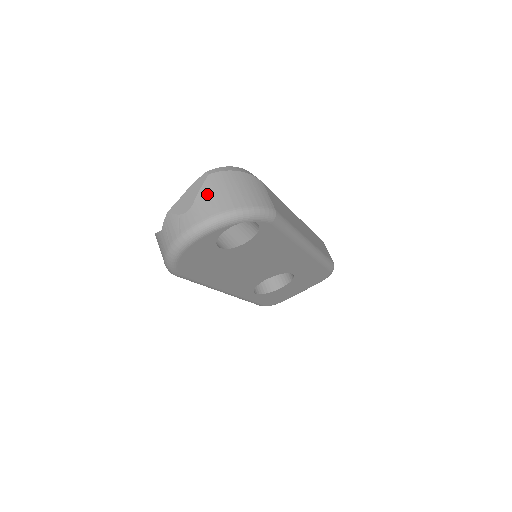
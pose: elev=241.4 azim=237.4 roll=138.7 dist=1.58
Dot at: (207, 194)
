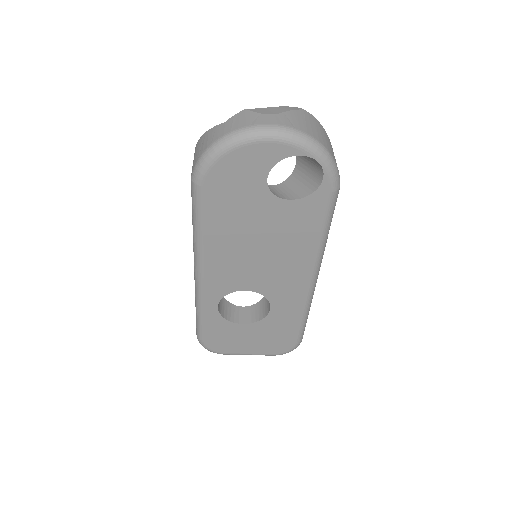
Dot at: (298, 116)
